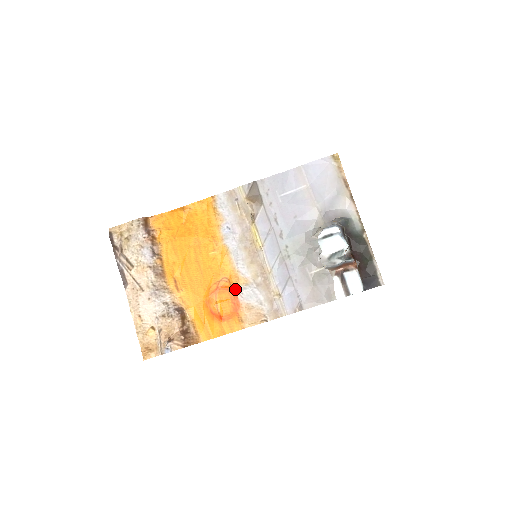
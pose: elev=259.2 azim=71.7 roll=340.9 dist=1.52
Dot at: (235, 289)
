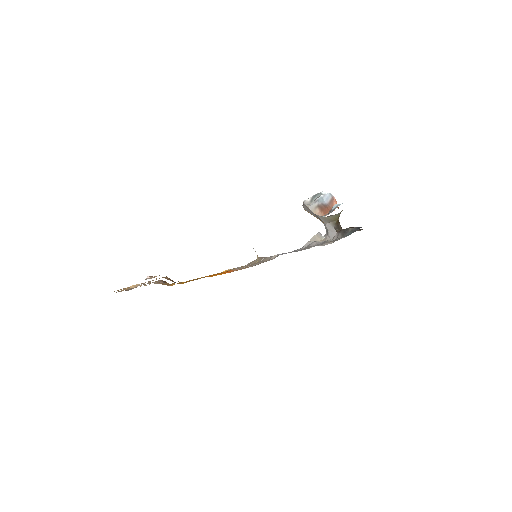
Dot at: (232, 270)
